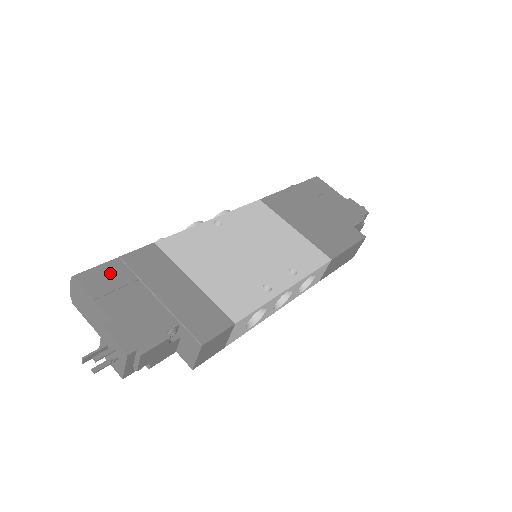
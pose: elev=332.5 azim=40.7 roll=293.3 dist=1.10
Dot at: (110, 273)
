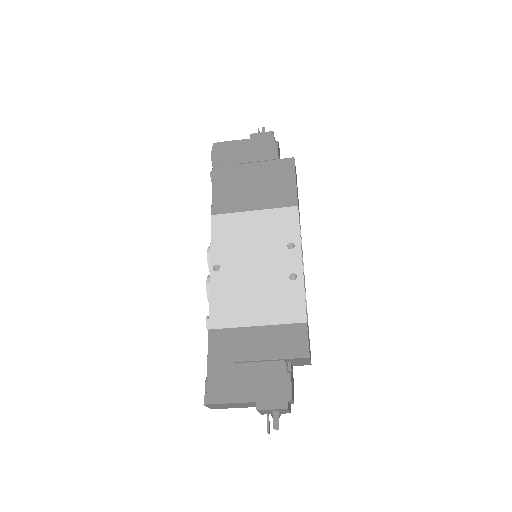
Dot at: (218, 379)
